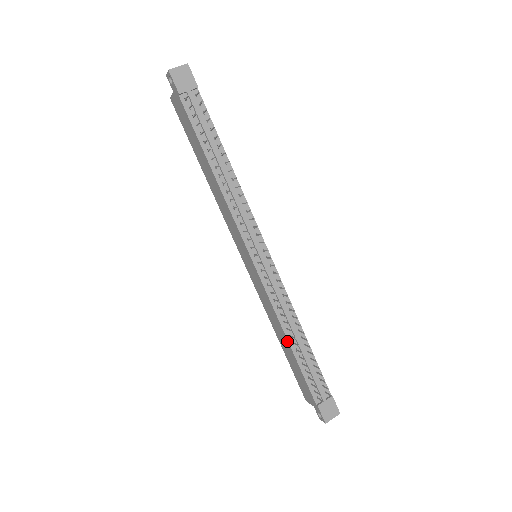
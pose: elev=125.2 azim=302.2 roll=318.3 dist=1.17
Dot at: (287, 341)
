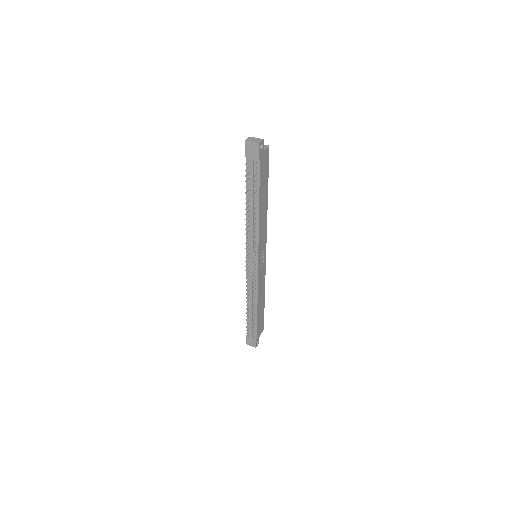
Dot at: (247, 302)
